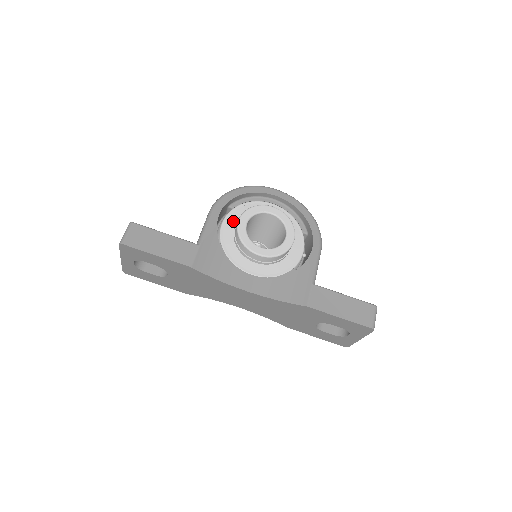
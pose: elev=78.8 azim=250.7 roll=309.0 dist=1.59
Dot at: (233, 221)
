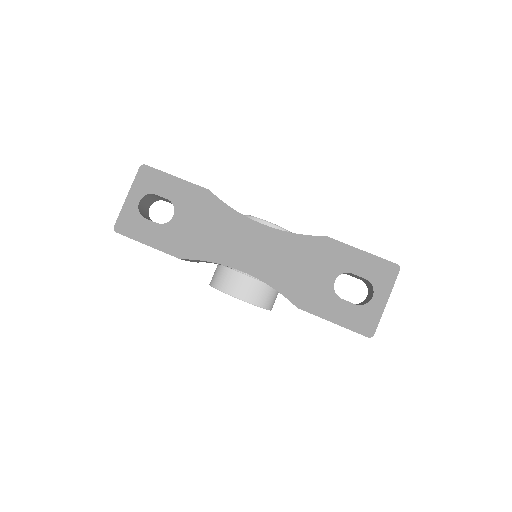
Dot at: occluded
